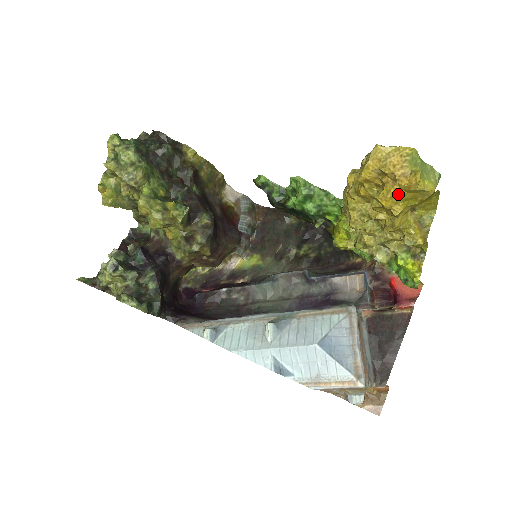
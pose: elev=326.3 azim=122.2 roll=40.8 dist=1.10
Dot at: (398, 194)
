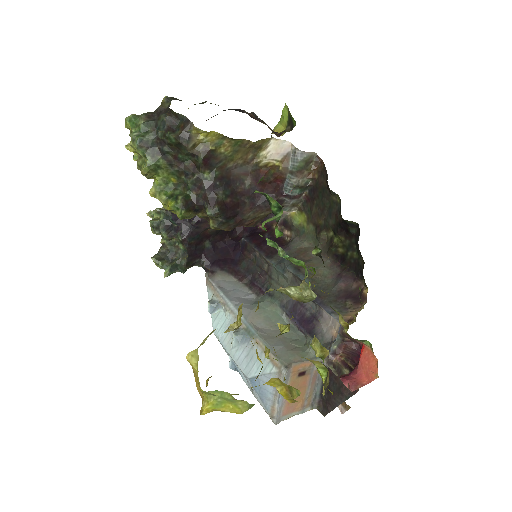
Dot at: occluded
